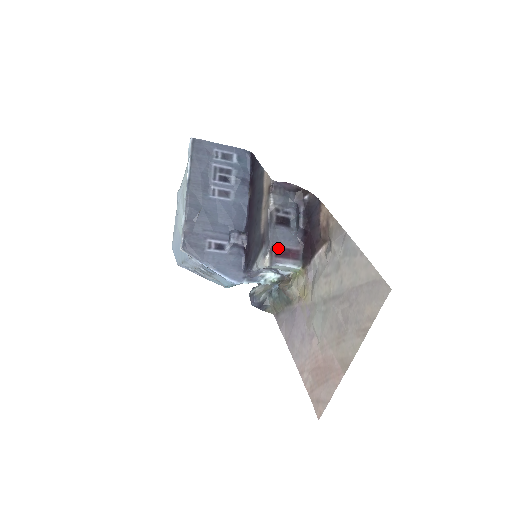
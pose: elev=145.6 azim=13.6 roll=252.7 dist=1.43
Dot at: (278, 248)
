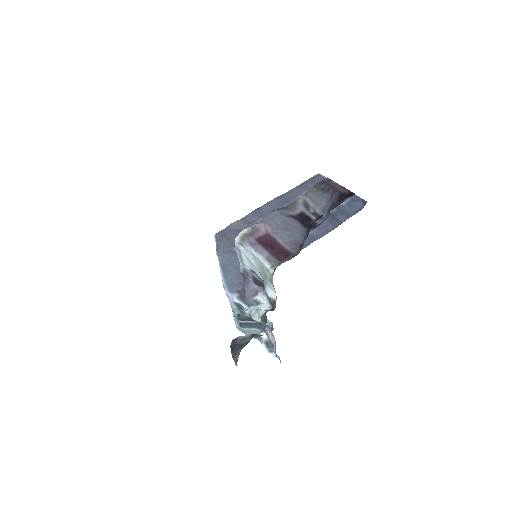
Dot at: (269, 236)
